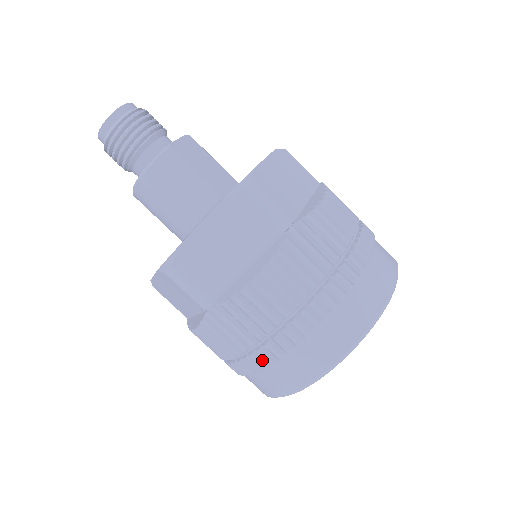
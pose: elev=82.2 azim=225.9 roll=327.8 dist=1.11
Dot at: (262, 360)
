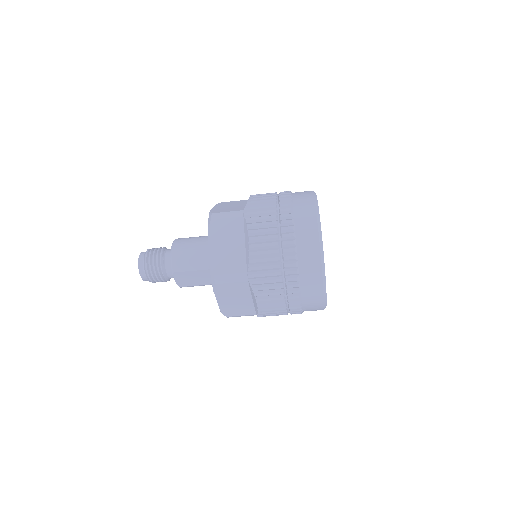
Dot at: occluded
